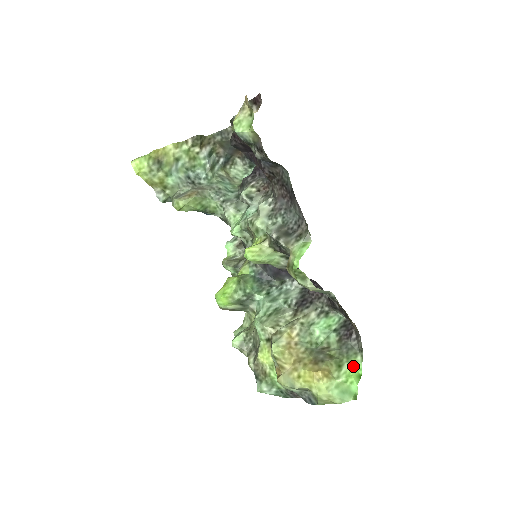
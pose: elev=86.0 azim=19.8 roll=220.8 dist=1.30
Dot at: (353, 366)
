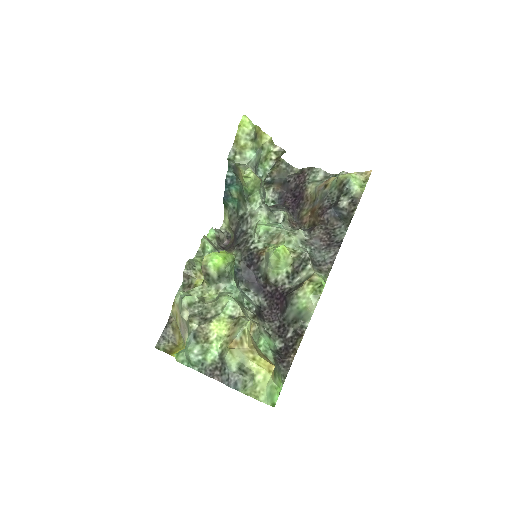
Dot at: (281, 383)
